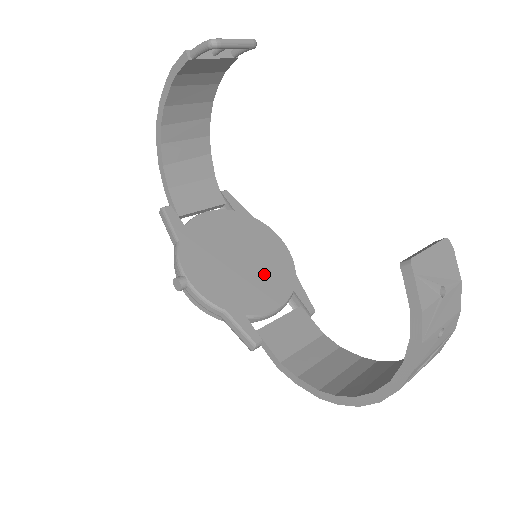
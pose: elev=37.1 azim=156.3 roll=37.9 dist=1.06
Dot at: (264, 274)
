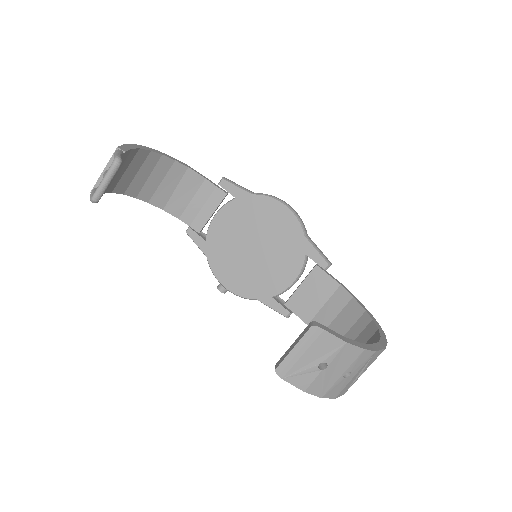
Dot at: (277, 252)
